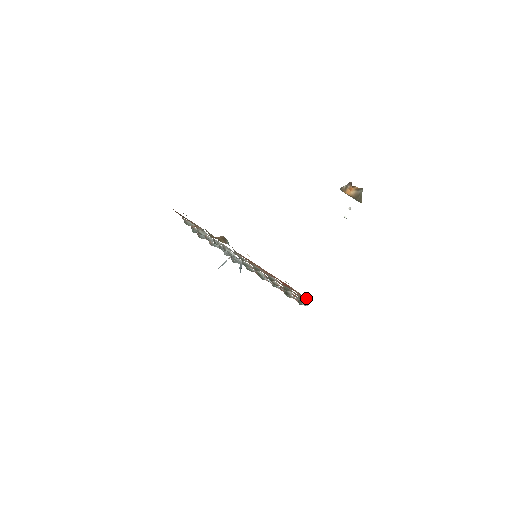
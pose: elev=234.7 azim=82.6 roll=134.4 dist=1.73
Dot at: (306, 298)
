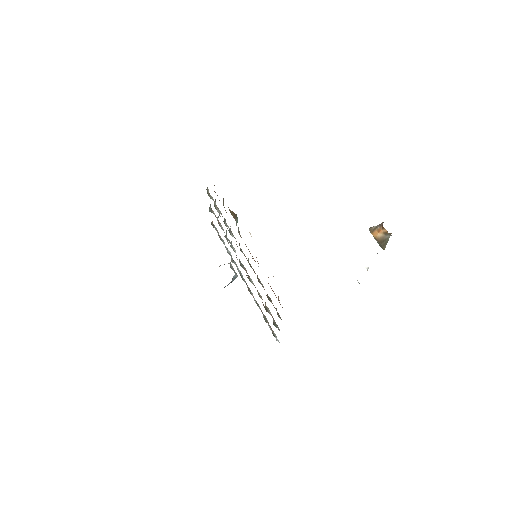
Dot at: occluded
